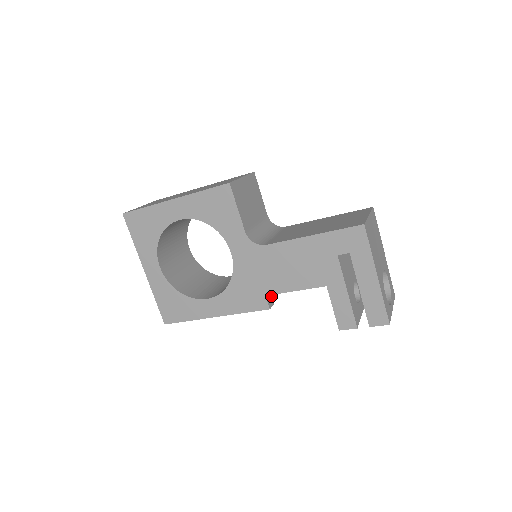
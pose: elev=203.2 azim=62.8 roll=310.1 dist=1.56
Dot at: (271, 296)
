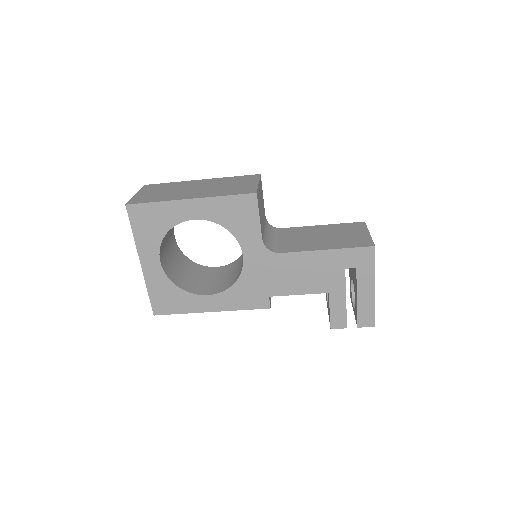
Dot at: occluded
